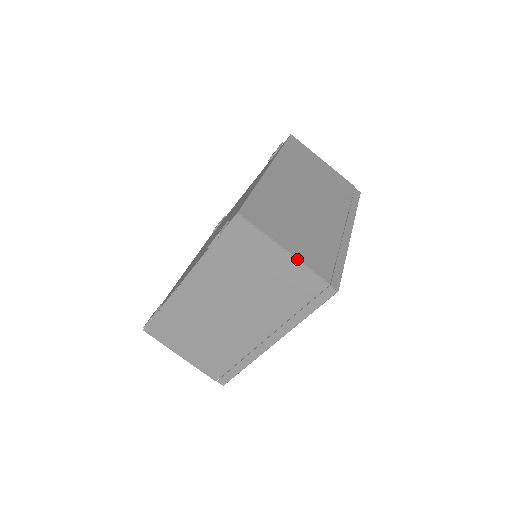
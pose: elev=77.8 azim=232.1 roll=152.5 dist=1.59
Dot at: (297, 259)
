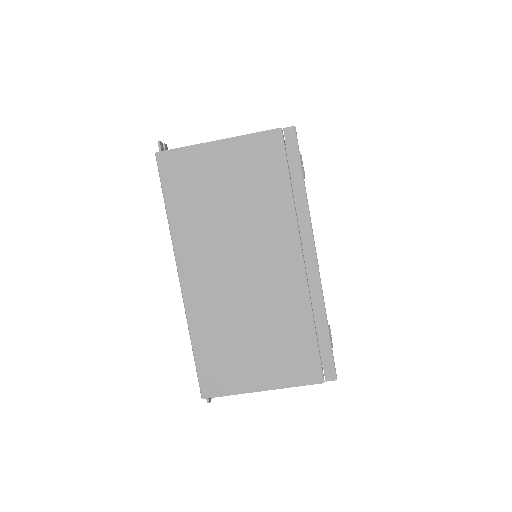
Dot at: (279, 388)
